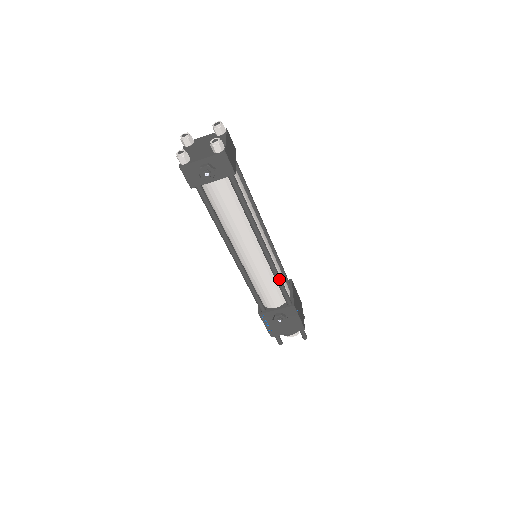
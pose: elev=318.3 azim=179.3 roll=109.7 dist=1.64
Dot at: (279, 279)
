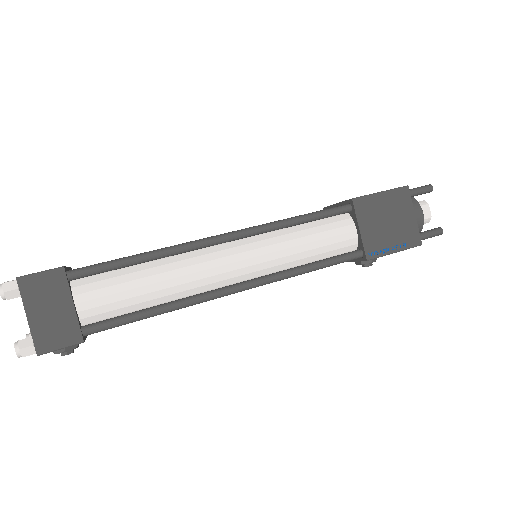
Dot at: (306, 272)
